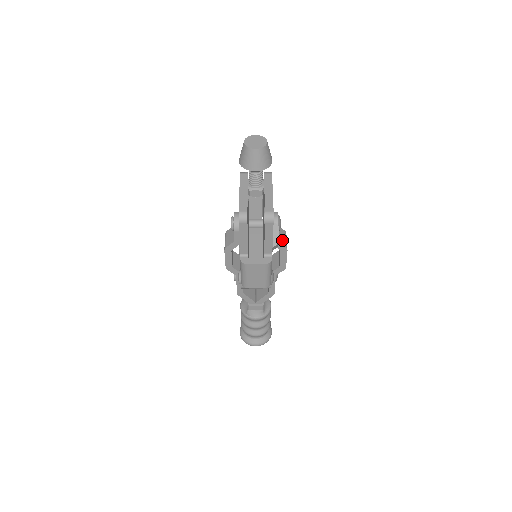
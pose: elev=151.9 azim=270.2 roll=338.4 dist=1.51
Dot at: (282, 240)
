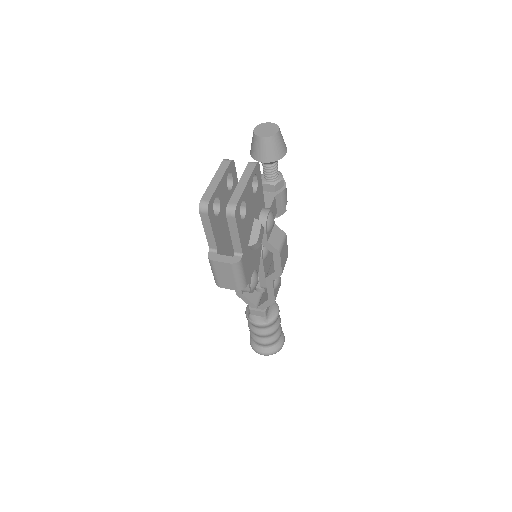
Dot at: (275, 242)
